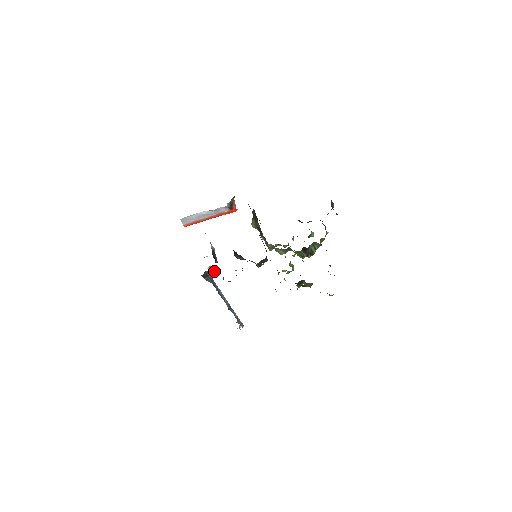
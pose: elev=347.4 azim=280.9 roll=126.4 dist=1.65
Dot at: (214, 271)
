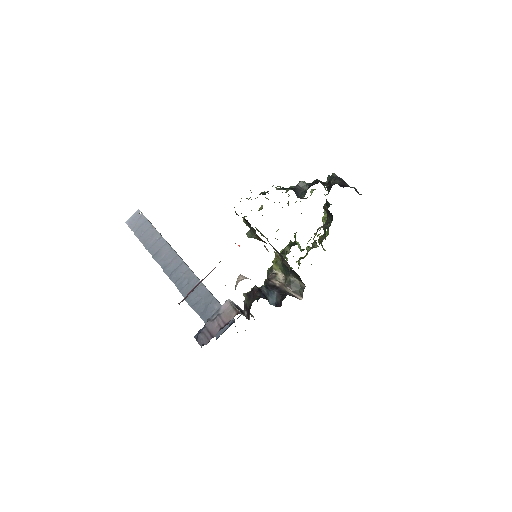
Dot at: occluded
